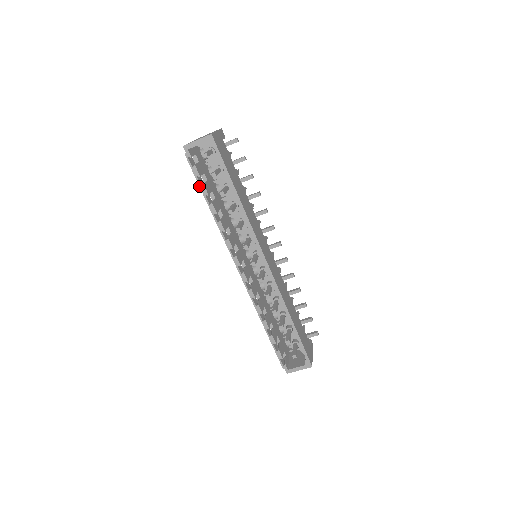
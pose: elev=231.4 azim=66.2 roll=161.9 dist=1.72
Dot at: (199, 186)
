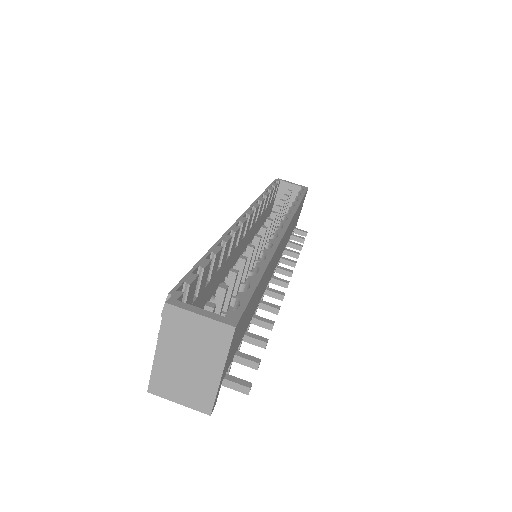
Dot at: (268, 186)
